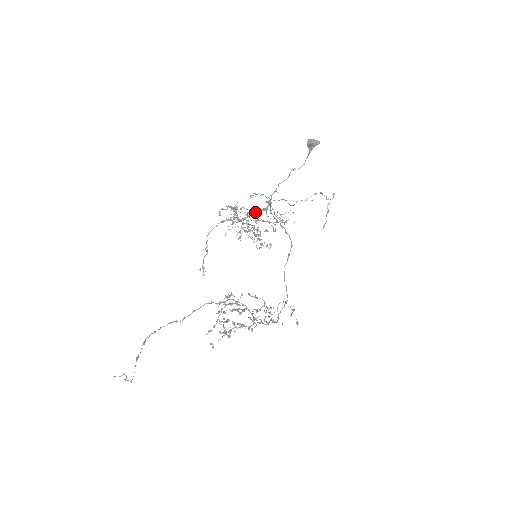
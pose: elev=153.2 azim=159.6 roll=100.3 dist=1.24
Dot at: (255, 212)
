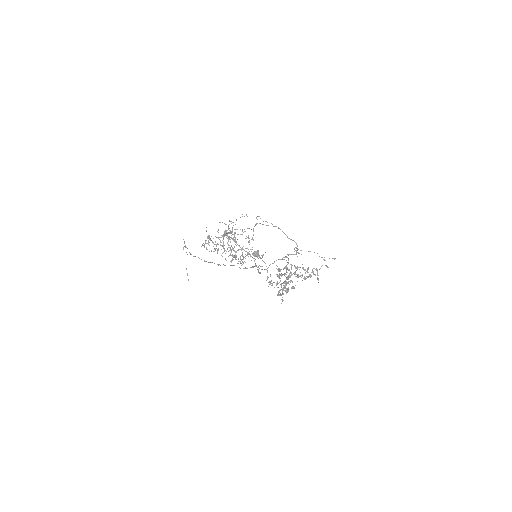
Dot at: (218, 230)
